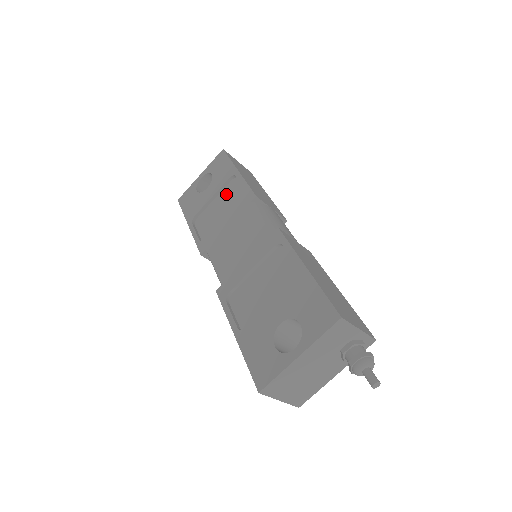
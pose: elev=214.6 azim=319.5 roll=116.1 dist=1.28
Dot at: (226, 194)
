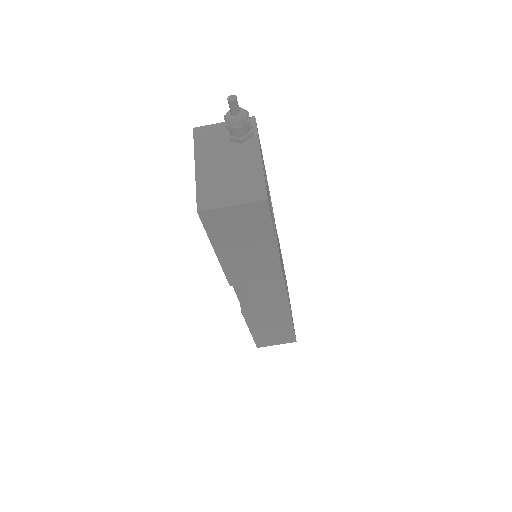
Dot at: occluded
